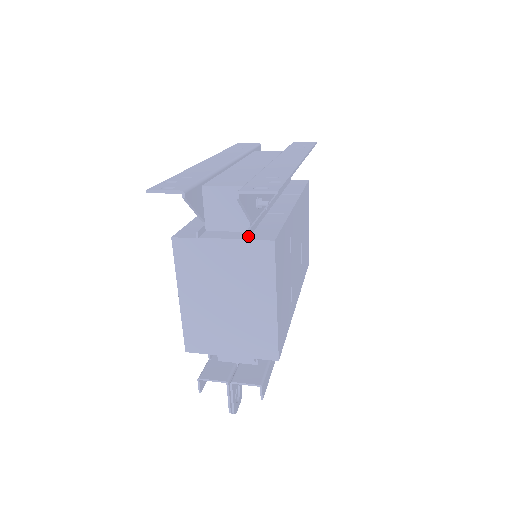
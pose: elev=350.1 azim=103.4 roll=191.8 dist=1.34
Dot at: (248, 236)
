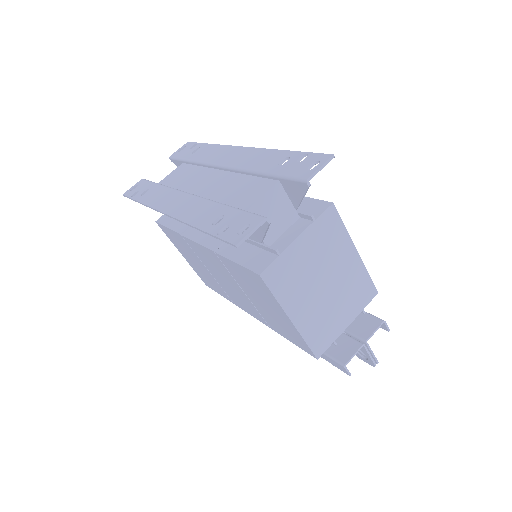
Dot at: (311, 218)
